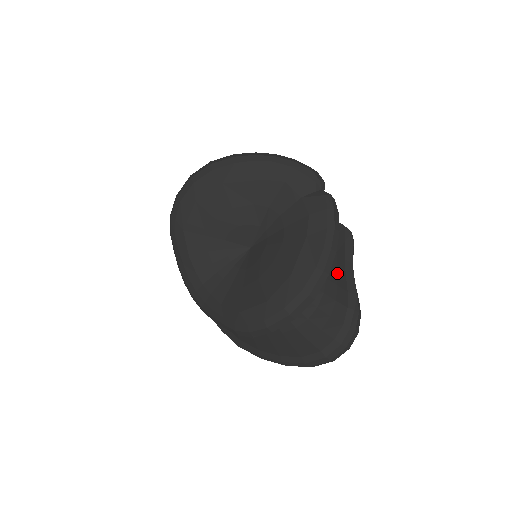
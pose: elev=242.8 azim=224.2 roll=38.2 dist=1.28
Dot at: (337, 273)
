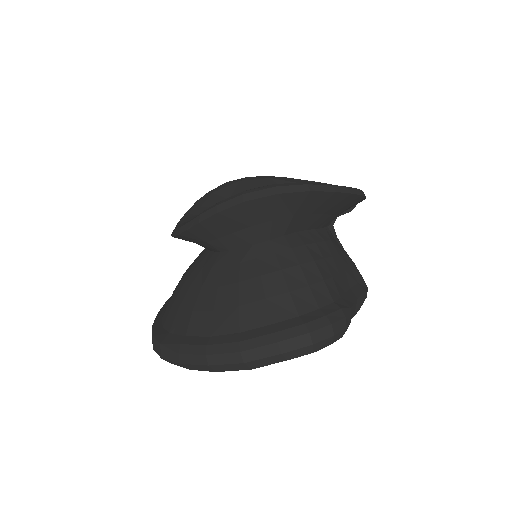
Dot at: (337, 275)
